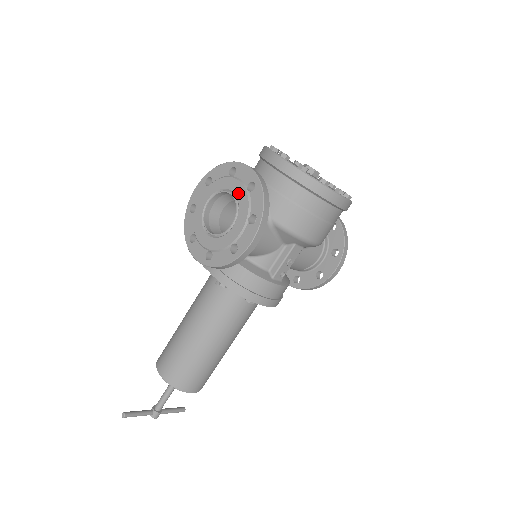
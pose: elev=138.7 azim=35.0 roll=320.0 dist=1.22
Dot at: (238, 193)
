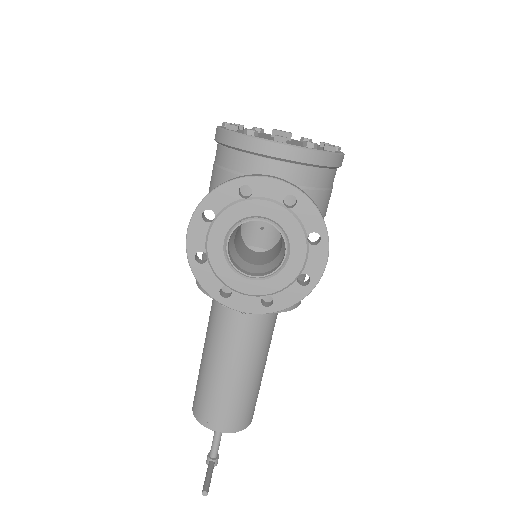
Dot at: (274, 216)
